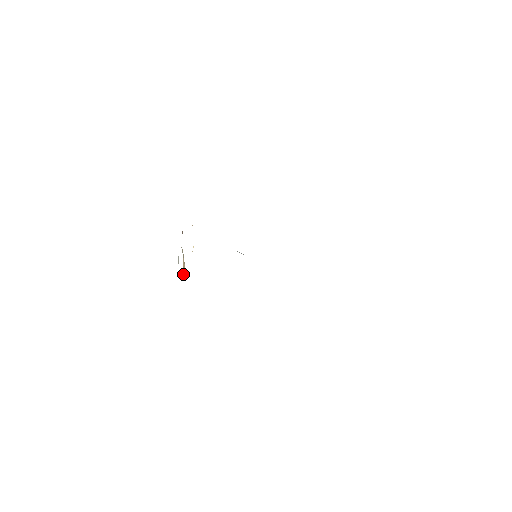
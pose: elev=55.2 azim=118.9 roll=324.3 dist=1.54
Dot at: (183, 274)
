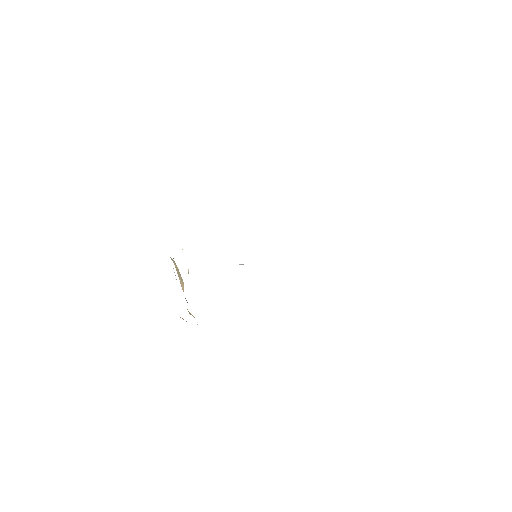
Dot at: occluded
